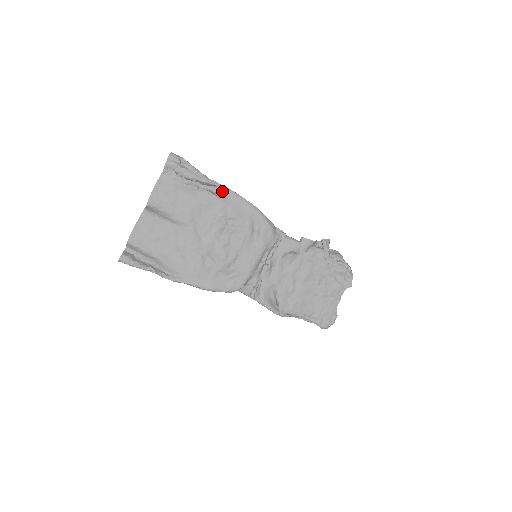
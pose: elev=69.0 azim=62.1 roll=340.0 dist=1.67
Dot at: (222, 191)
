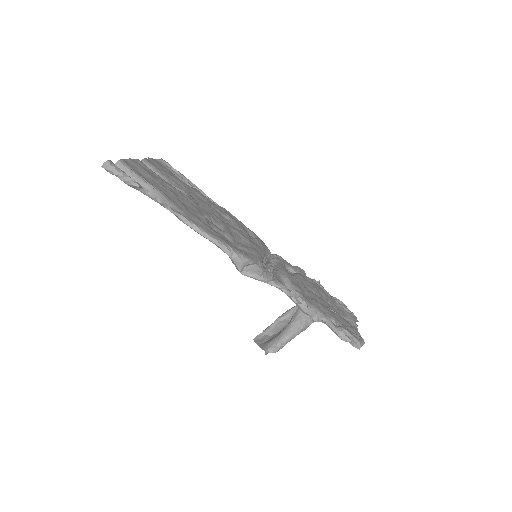
Dot at: occluded
